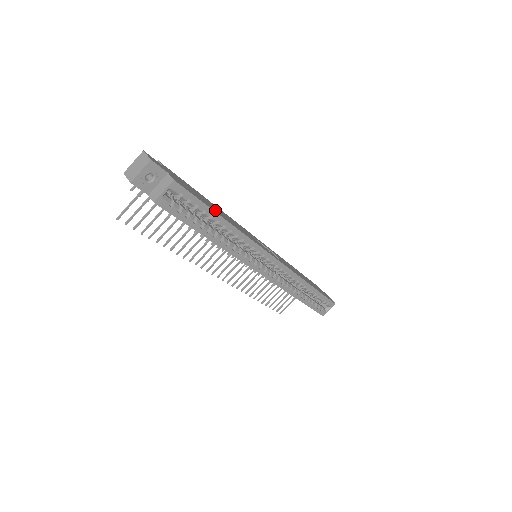
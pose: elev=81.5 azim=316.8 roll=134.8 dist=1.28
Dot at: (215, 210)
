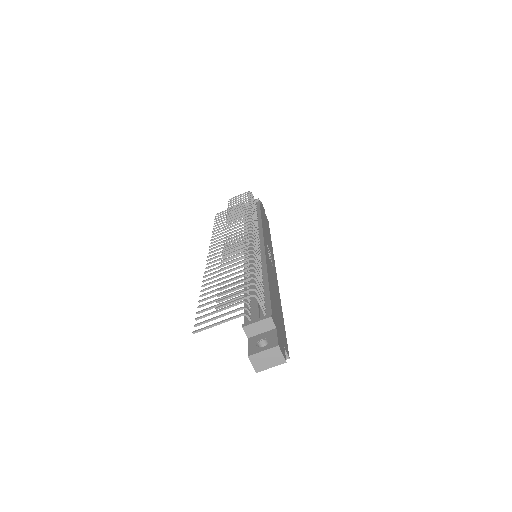
Dot at: (280, 312)
